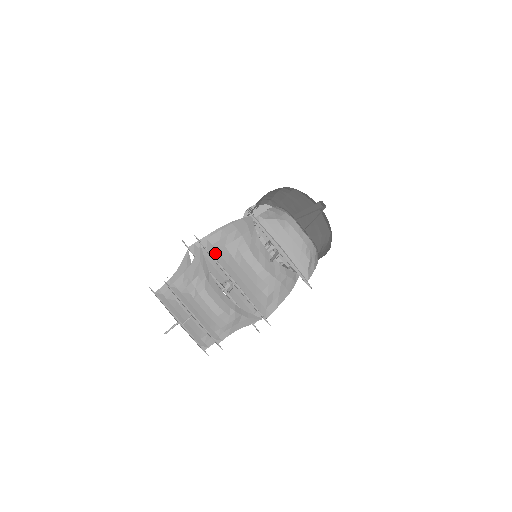
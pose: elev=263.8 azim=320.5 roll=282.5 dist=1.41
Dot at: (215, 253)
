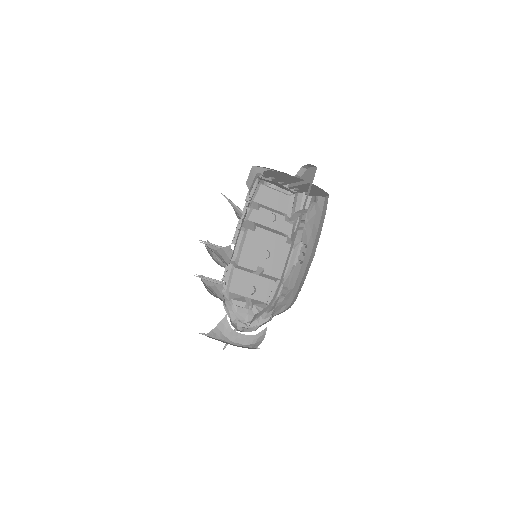
Dot at: (212, 284)
